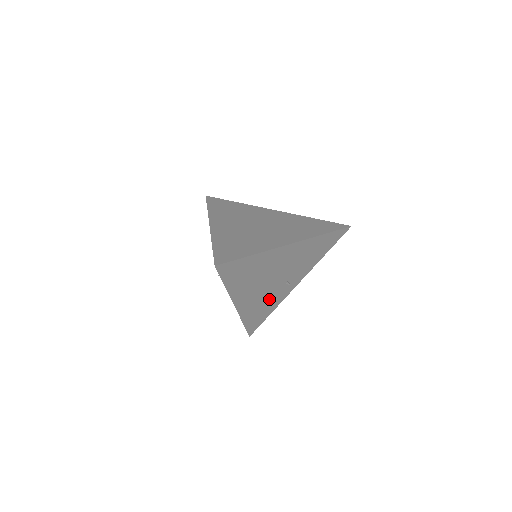
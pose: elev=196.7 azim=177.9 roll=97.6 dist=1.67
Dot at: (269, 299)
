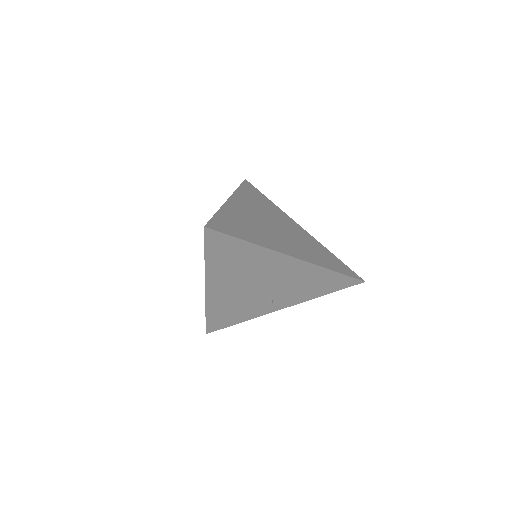
Dot at: (244, 305)
